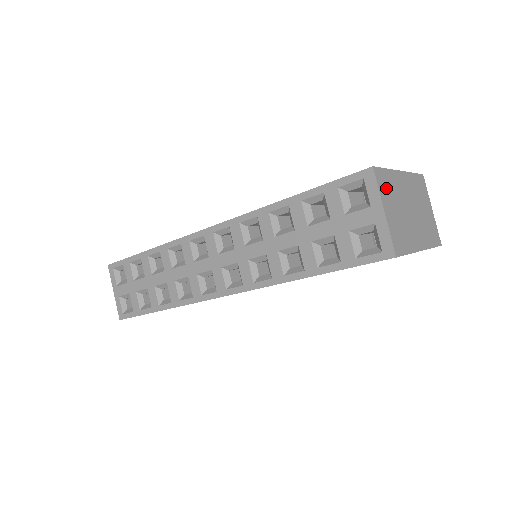
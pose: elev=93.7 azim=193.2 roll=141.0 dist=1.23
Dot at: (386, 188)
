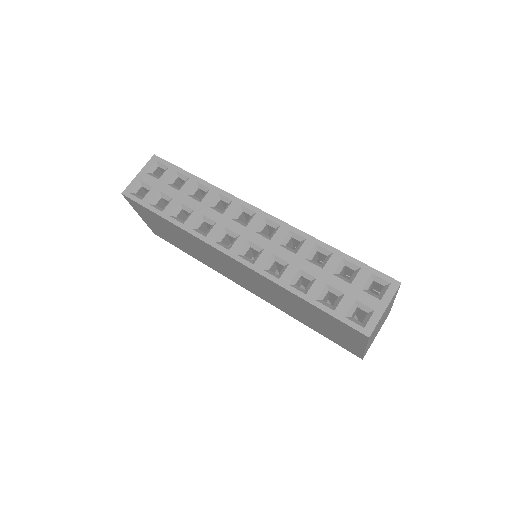
Dot at: (392, 300)
